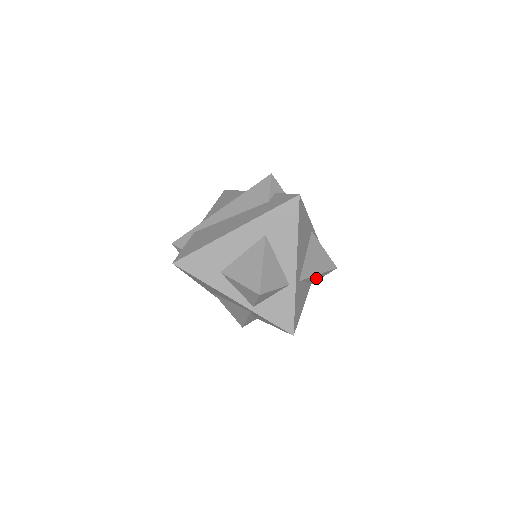
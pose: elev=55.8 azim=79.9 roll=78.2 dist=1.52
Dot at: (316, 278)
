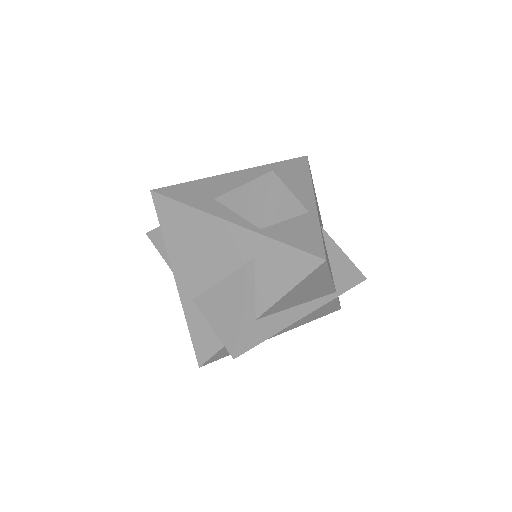
Dot at: (341, 273)
